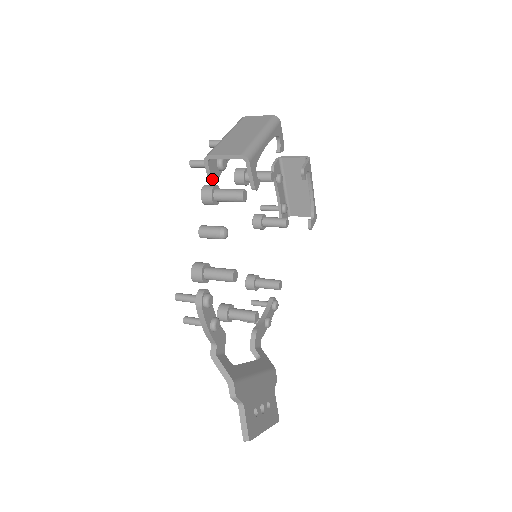
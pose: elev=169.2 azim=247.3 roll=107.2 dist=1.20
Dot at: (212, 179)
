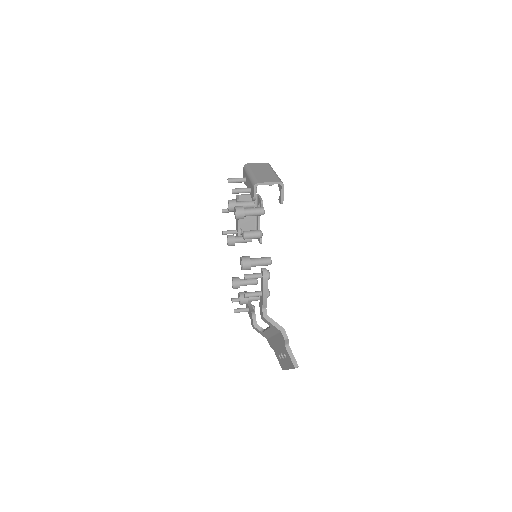
Dot at: (255, 199)
